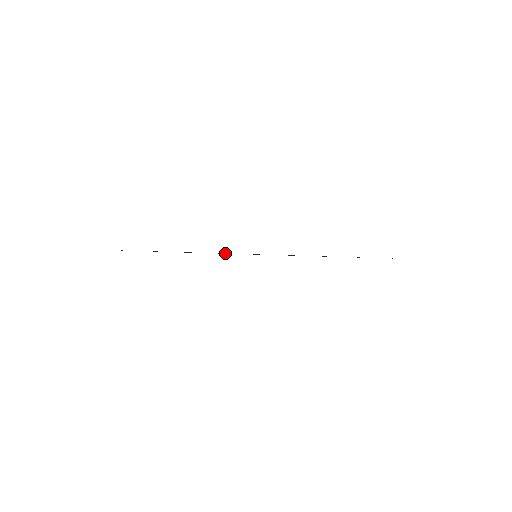
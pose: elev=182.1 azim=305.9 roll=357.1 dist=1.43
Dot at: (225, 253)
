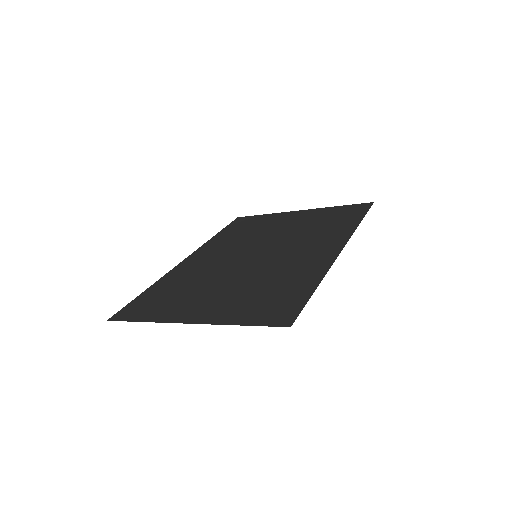
Dot at: (204, 255)
